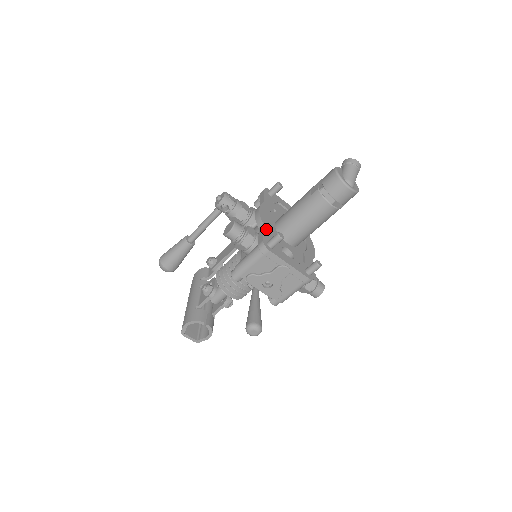
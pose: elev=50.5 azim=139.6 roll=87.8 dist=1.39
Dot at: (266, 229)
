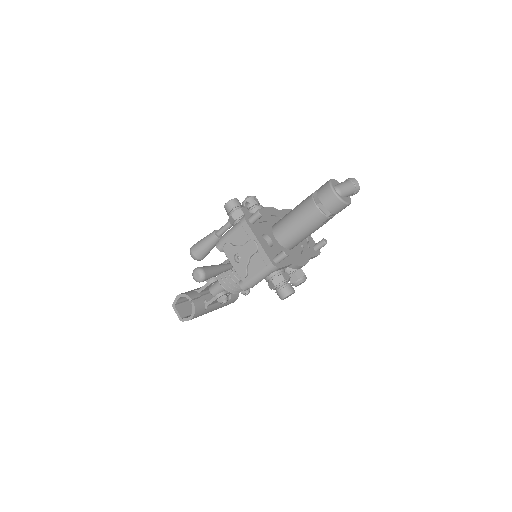
Dot at: occluded
